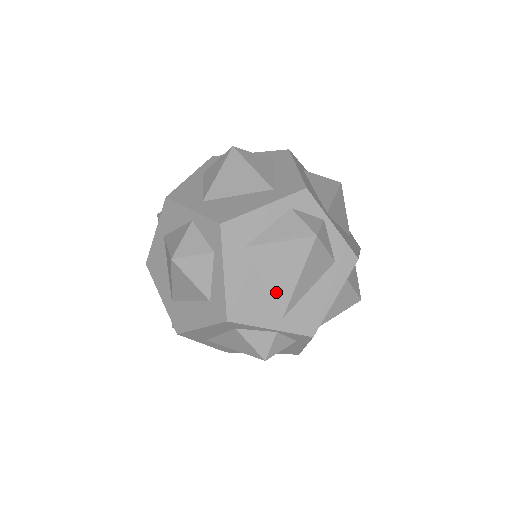
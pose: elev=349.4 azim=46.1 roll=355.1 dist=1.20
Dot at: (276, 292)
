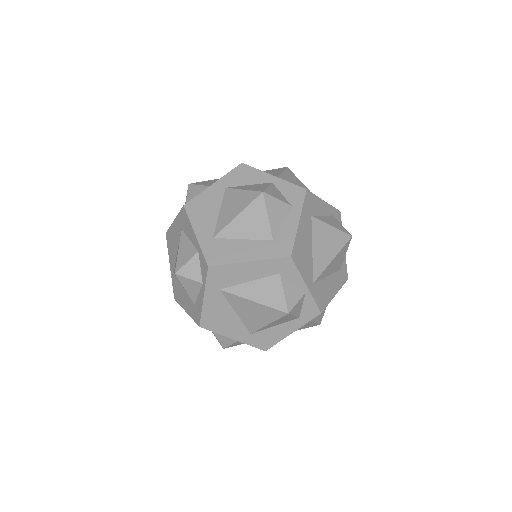
Dot at: (317, 260)
